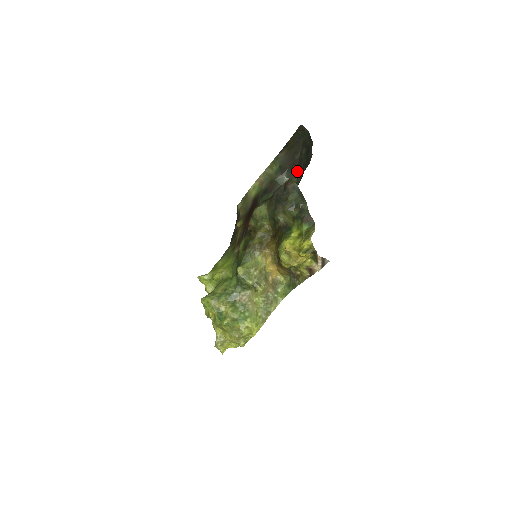
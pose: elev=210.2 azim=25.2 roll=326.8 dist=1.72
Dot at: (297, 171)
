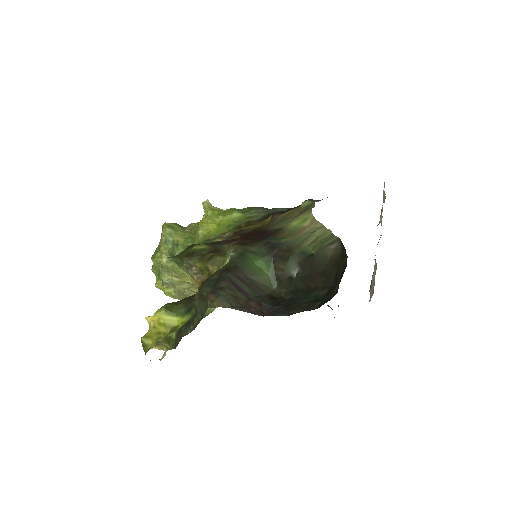
Dot at: (301, 289)
